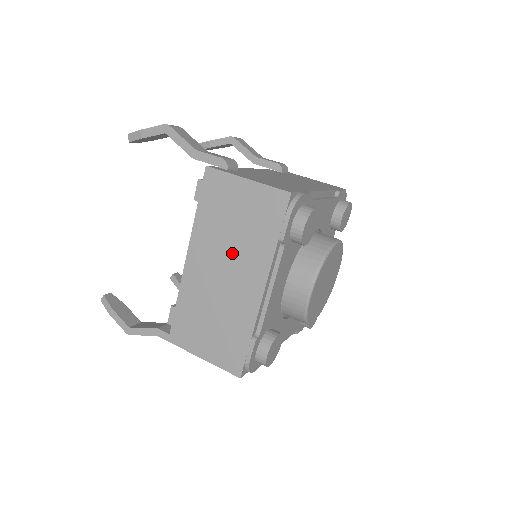
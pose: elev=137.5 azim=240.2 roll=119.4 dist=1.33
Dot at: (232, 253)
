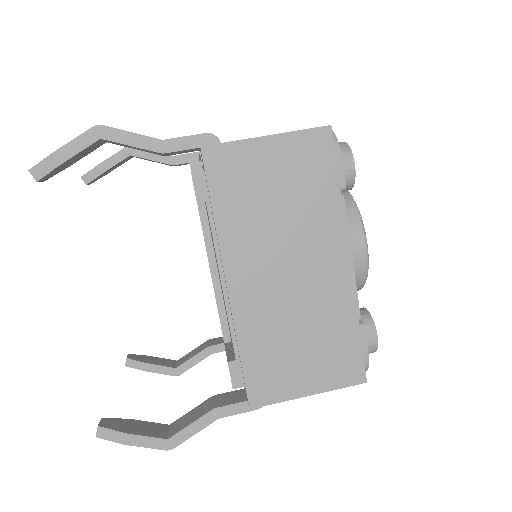
Dot at: (289, 239)
